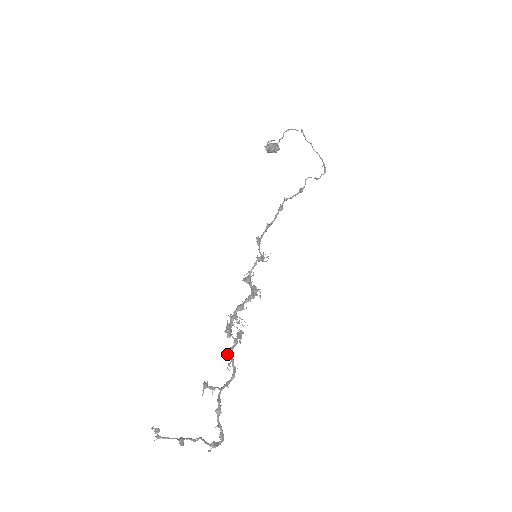
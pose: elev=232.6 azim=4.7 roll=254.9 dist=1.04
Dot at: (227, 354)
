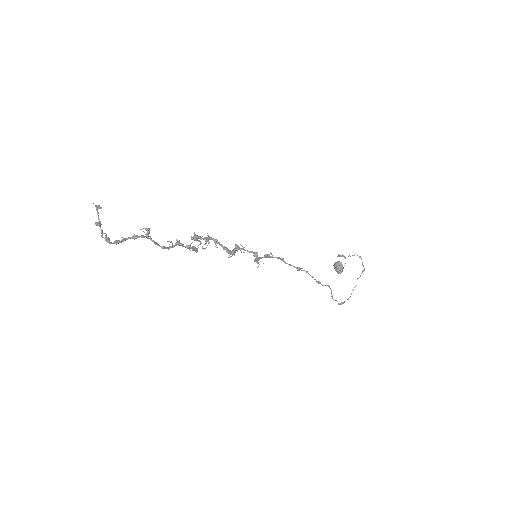
Dot at: (177, 241)
